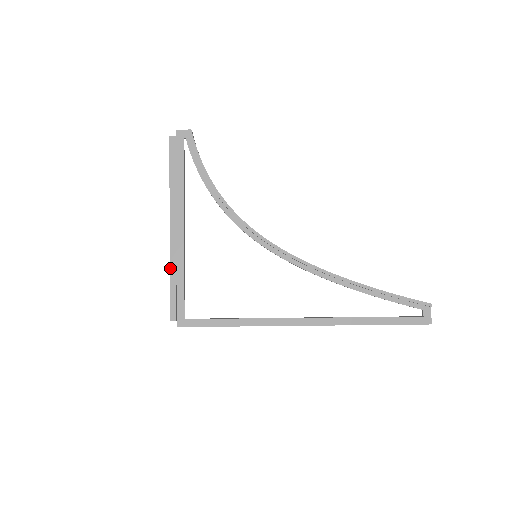
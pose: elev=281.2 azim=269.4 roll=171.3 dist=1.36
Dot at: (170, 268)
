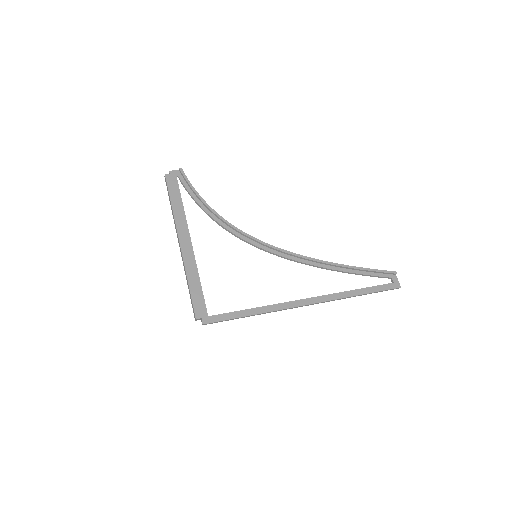
Dot at: (186, 274)
